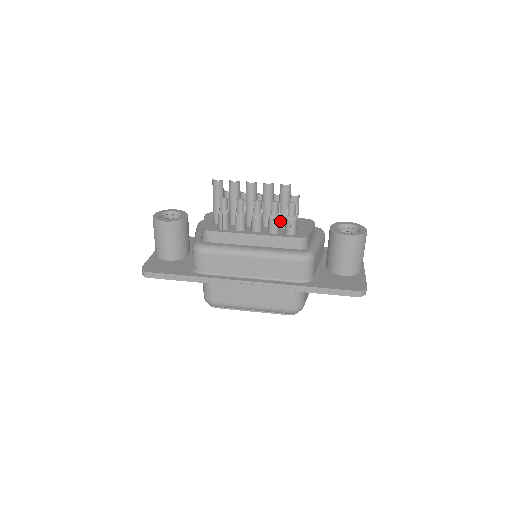
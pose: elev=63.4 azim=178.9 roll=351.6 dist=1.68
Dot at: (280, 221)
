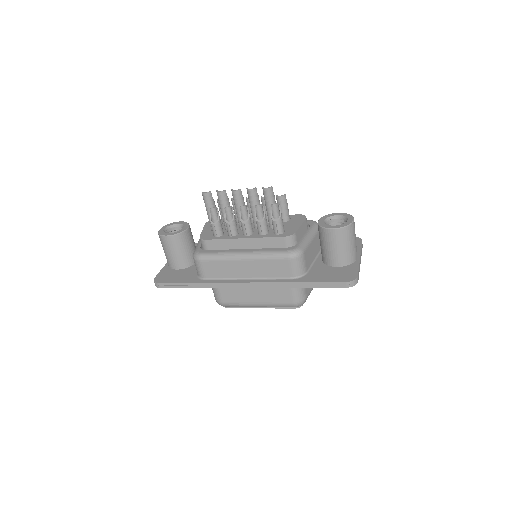
Dot at: (269, 222)
